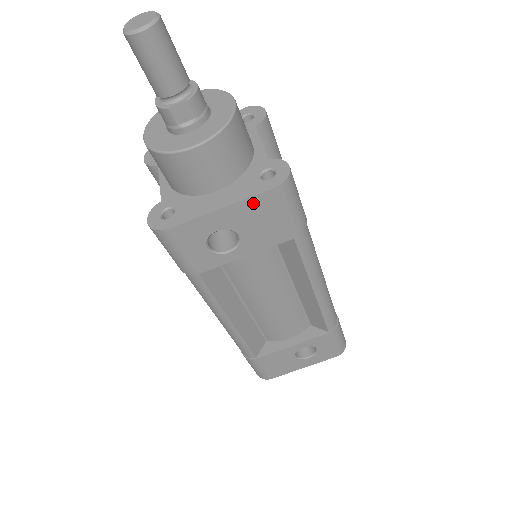
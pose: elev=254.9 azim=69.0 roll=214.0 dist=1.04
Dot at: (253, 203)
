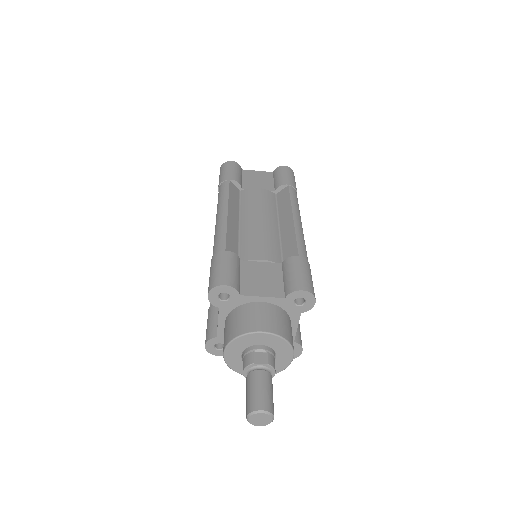
Dot at: occluded
